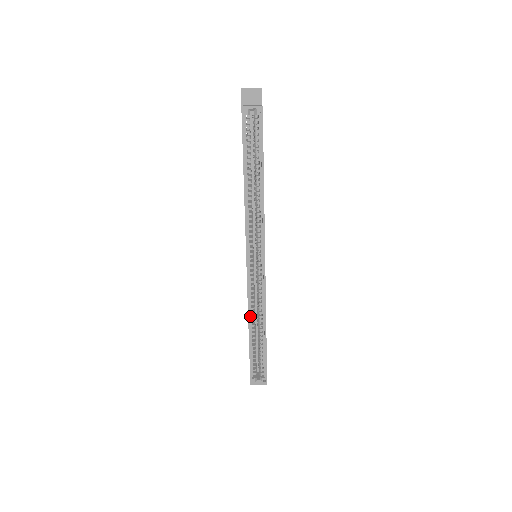
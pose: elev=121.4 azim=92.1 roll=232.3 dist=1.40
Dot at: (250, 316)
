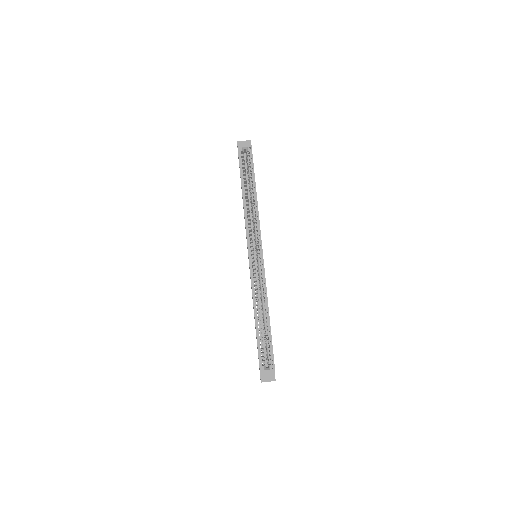
Dot at: (255, 303)
